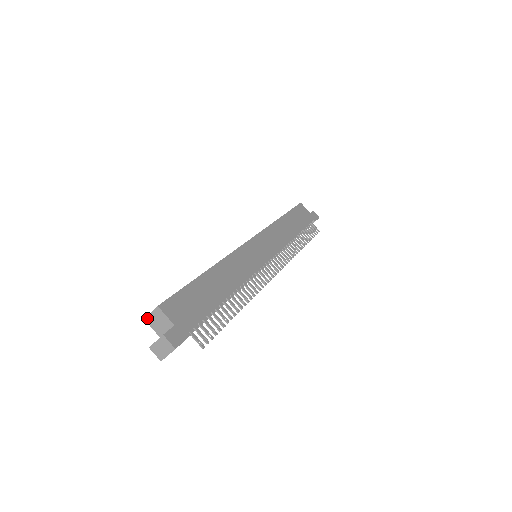
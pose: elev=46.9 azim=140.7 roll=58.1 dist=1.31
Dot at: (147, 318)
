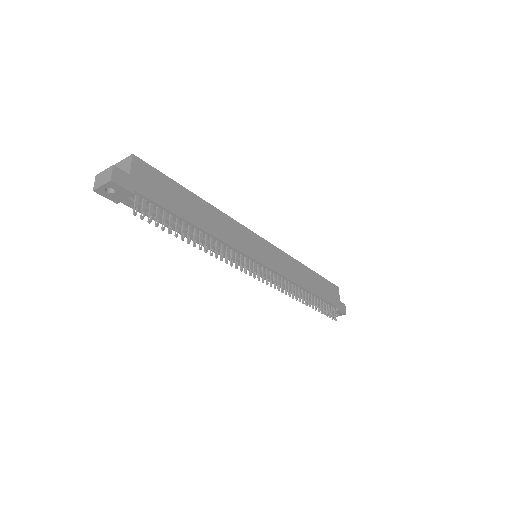
Dot at: (118, 163)
